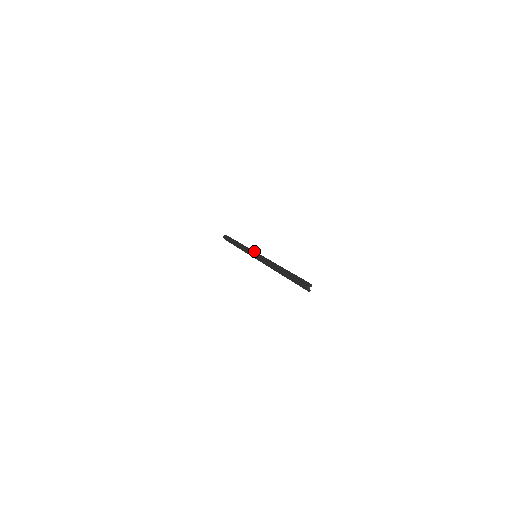
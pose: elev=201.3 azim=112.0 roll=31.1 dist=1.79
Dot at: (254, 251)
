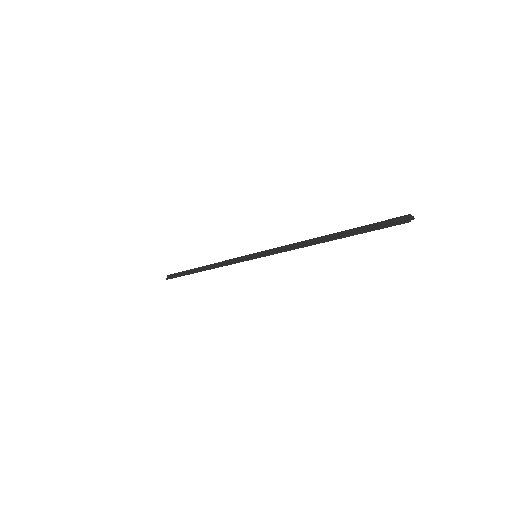
Dot at: occluded
